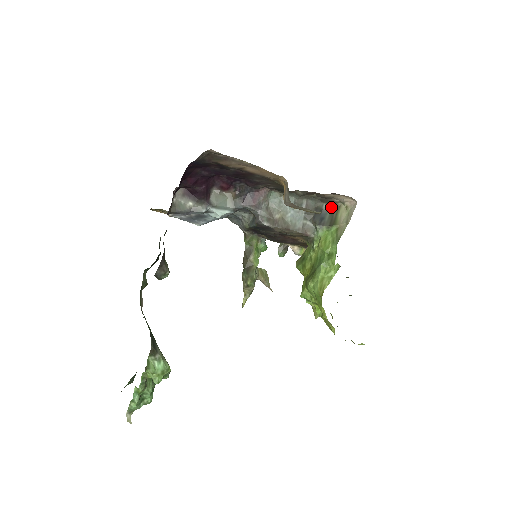
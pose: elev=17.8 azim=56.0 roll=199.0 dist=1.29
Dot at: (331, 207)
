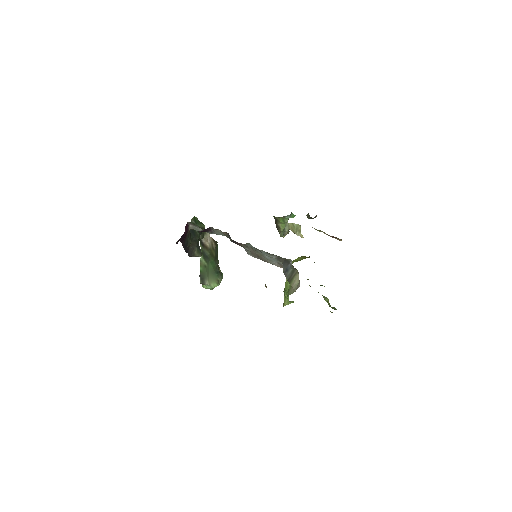
Dot at: (293, 267)
